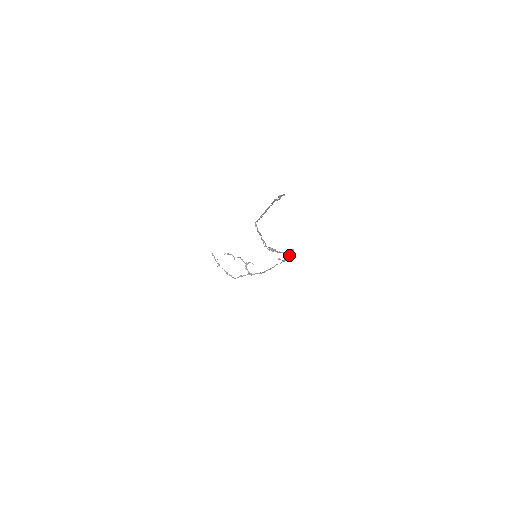
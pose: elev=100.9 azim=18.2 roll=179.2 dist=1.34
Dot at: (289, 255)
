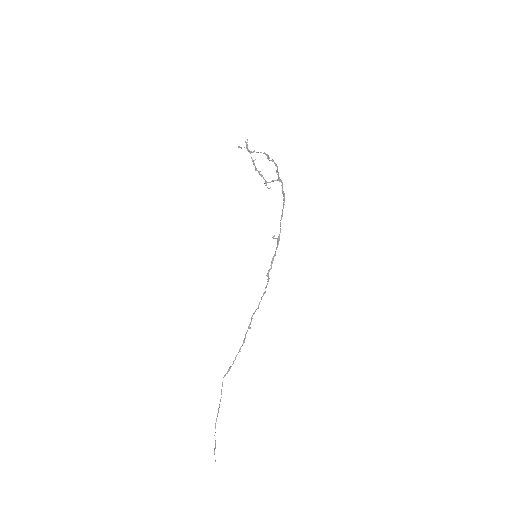
Dot at: (273, 256)
